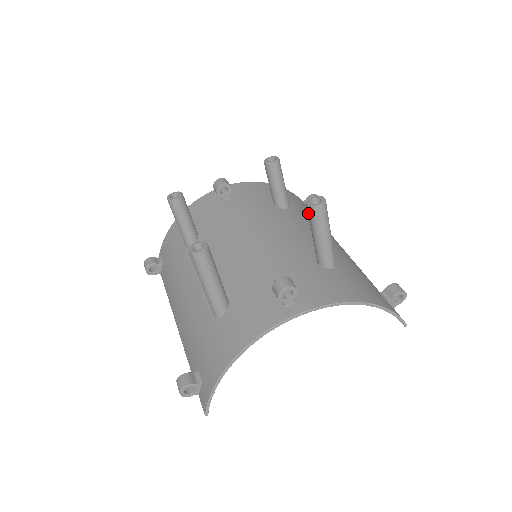
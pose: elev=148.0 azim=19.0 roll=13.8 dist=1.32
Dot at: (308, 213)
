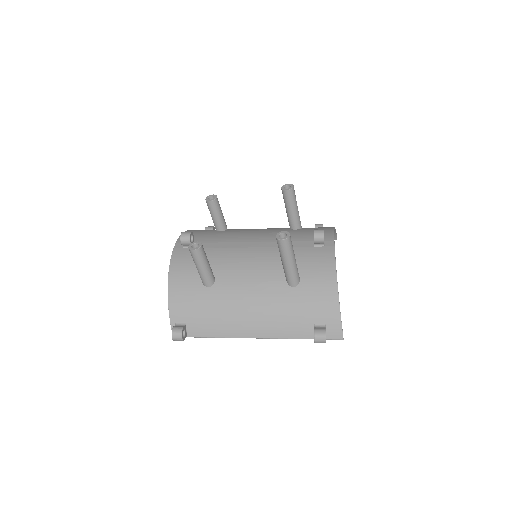
Dot at: (288, 196)
